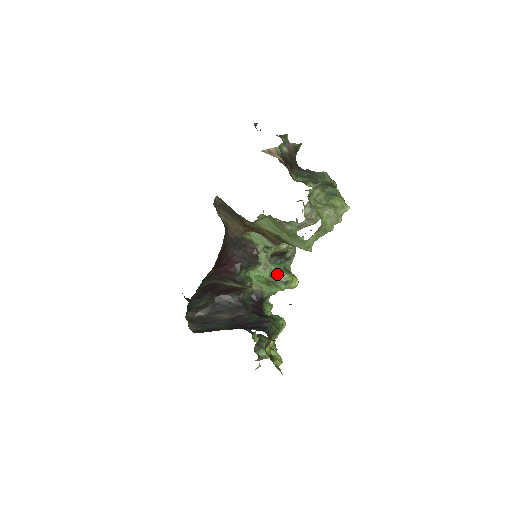
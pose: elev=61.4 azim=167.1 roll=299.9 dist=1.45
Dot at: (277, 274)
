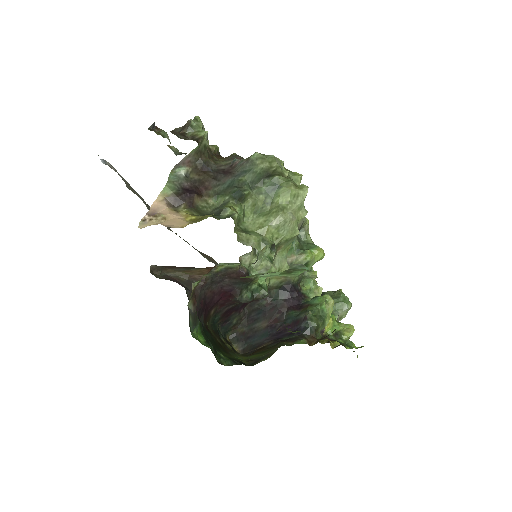
Dot at: (291, 260)
